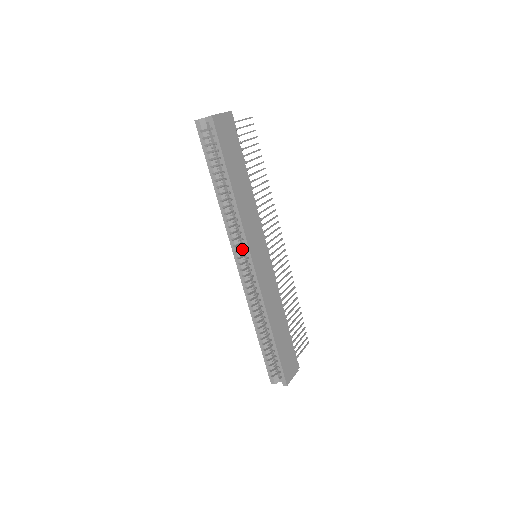
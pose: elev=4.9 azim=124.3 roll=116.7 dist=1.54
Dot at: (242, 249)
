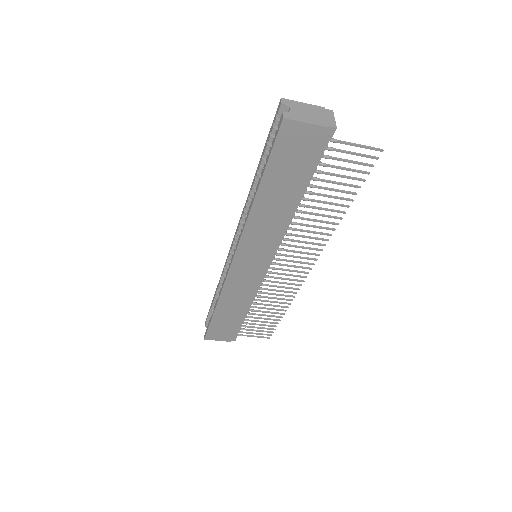
Dot at: occluded
